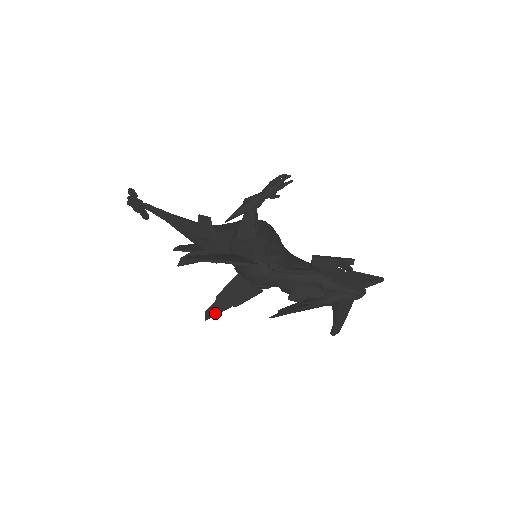
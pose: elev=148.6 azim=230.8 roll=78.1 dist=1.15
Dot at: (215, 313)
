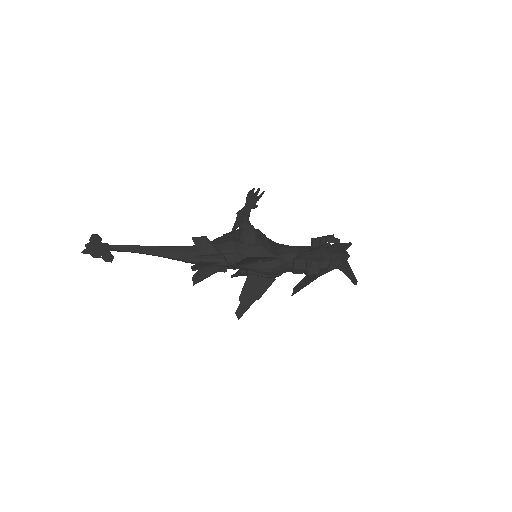
Dot at: (245, 310)
